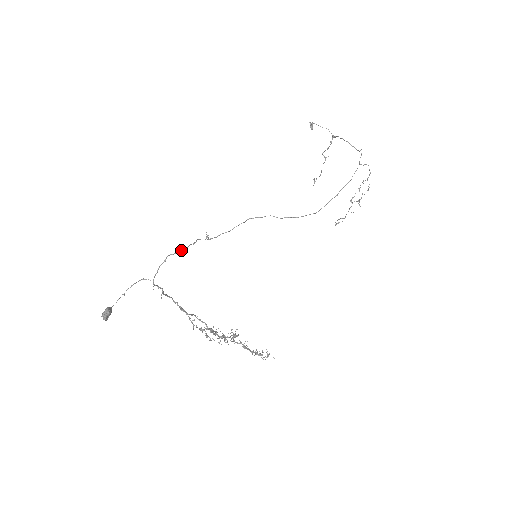
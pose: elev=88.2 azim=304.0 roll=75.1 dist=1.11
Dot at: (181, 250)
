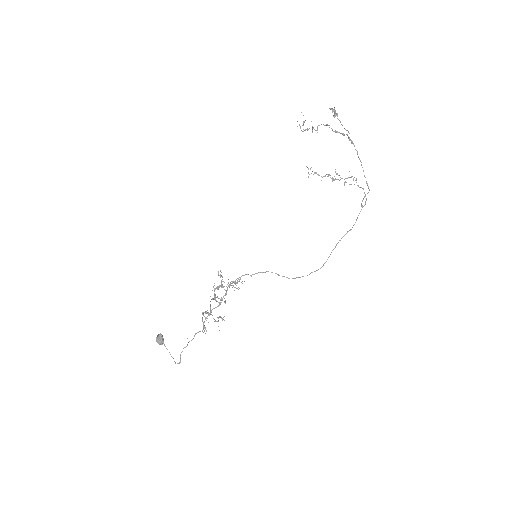
Dot at: occluded
